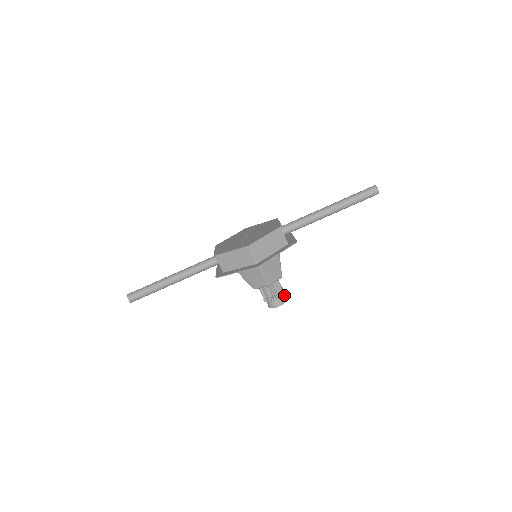
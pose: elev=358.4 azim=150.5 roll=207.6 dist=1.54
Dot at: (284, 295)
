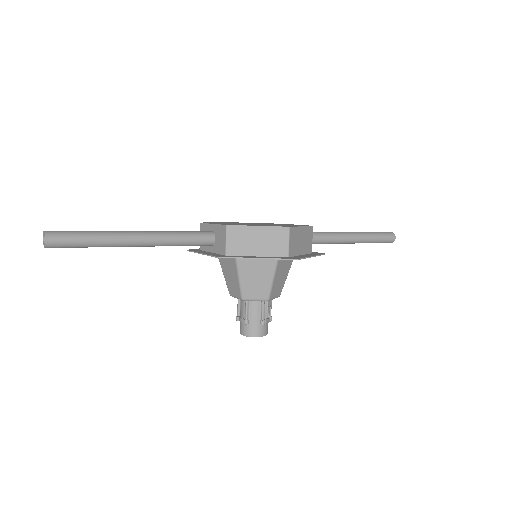
Dot at: occluded
